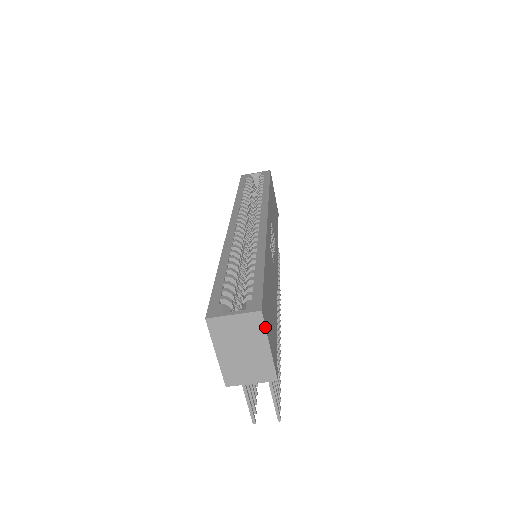
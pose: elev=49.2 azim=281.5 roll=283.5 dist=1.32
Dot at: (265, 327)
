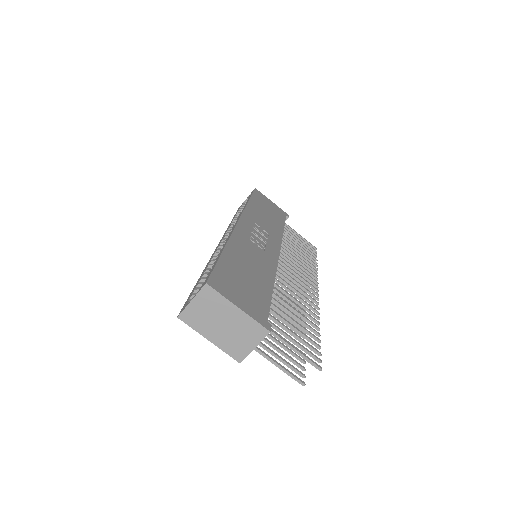
Dot at: (220, 294)
